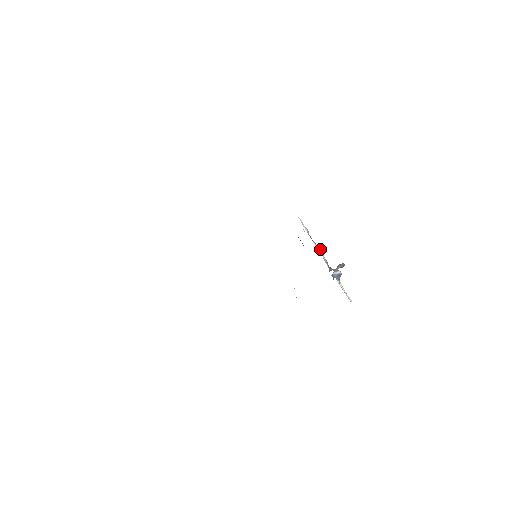
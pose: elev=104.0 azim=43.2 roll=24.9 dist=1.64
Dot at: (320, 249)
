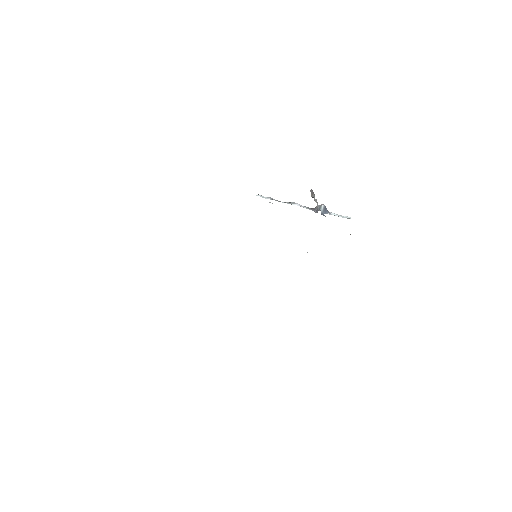
Dot at: (293, 203)
